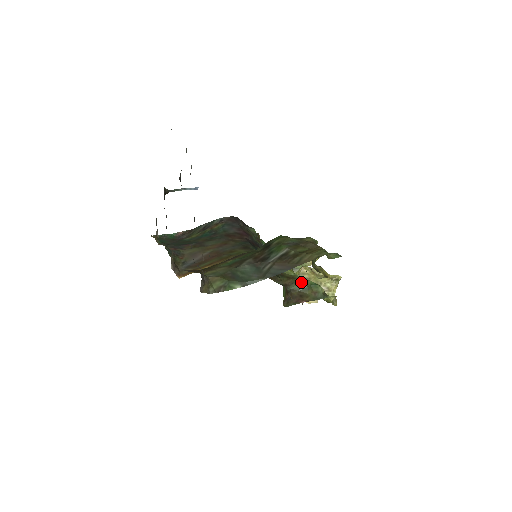
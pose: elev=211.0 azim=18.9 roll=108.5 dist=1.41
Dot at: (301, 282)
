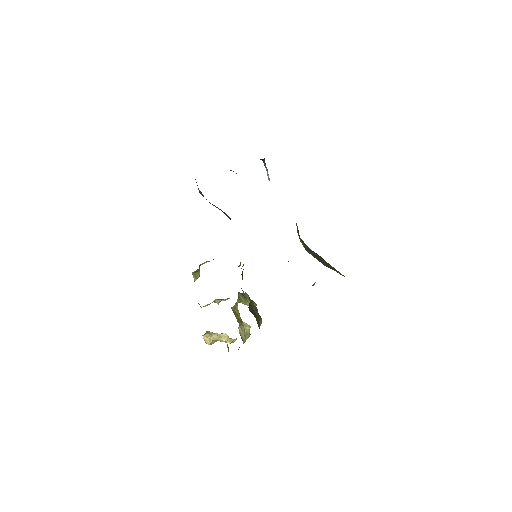
Dot at: (254, 305)
